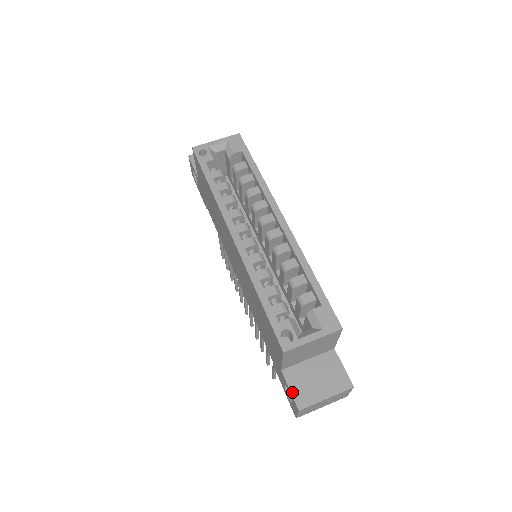
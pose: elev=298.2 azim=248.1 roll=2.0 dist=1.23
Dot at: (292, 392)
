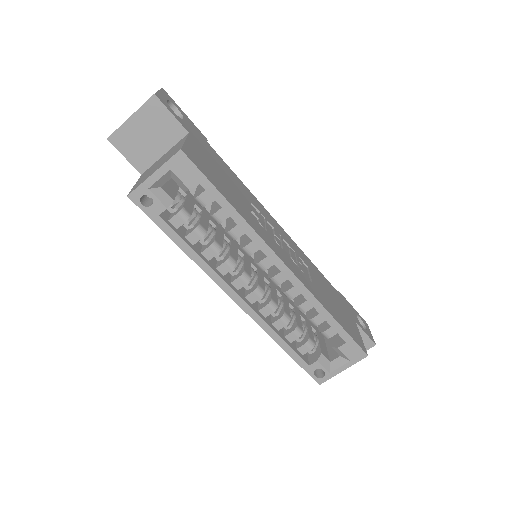
Dot at: occluded
